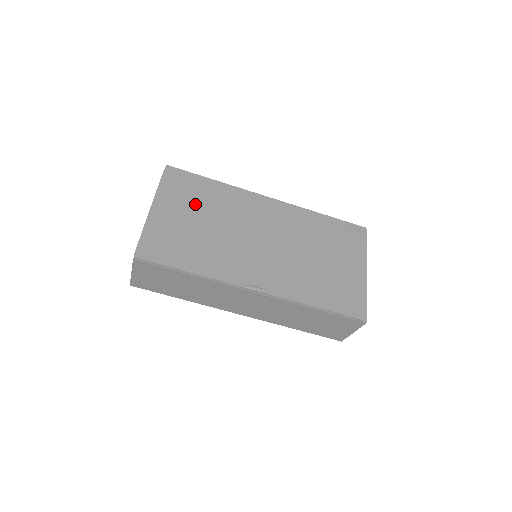
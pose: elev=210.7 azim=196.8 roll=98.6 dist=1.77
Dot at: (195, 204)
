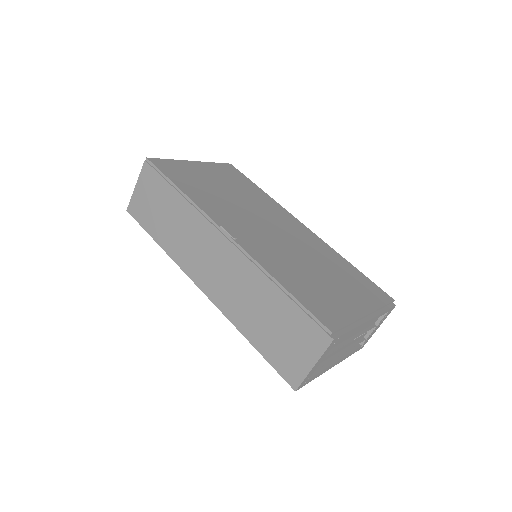
Dot at: (230, 182)
